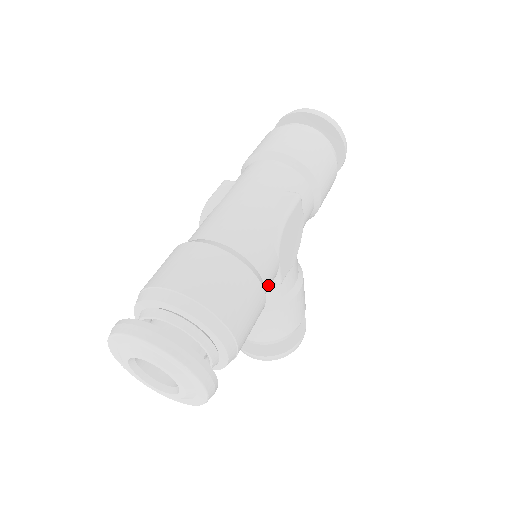
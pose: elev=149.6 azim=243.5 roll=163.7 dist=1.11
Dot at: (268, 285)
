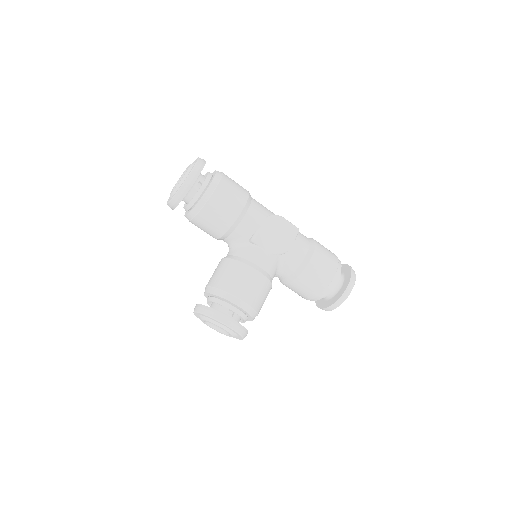
Dot at: (248, 219)
